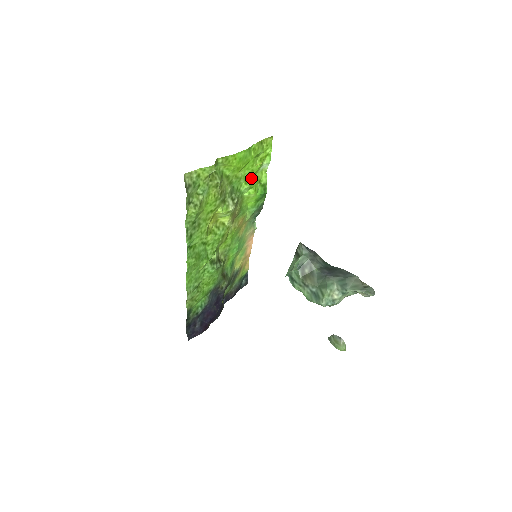
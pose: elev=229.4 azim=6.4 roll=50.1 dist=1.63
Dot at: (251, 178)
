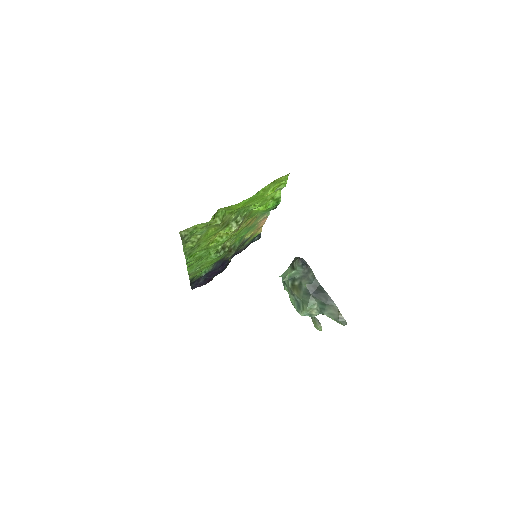
Dot at: (261, 202)
